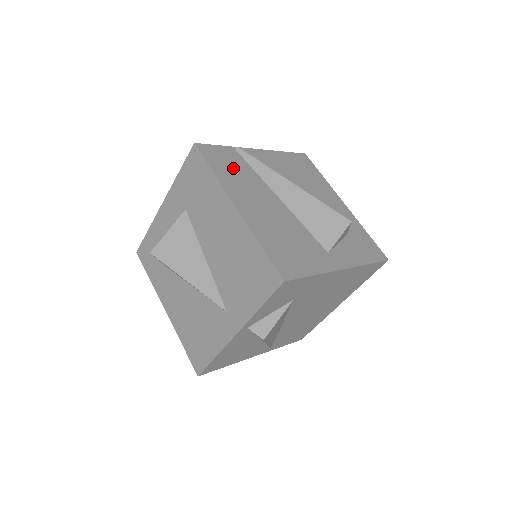
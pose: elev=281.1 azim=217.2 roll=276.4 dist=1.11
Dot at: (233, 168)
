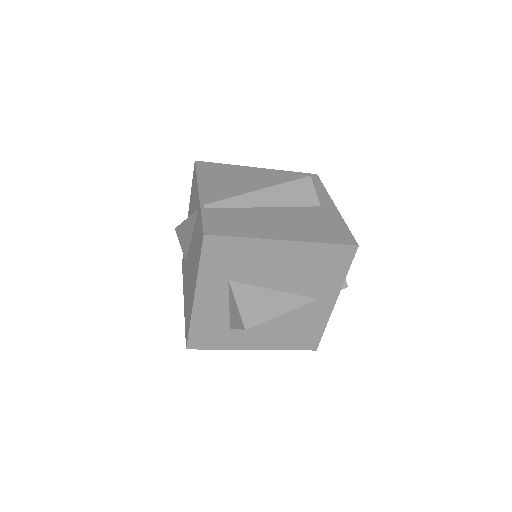
Dot at: (233, 221)
